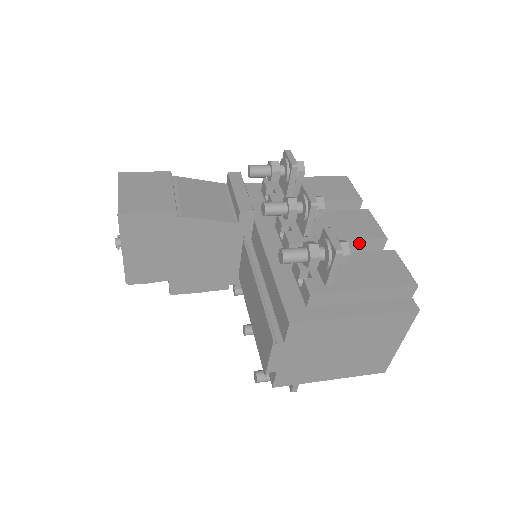
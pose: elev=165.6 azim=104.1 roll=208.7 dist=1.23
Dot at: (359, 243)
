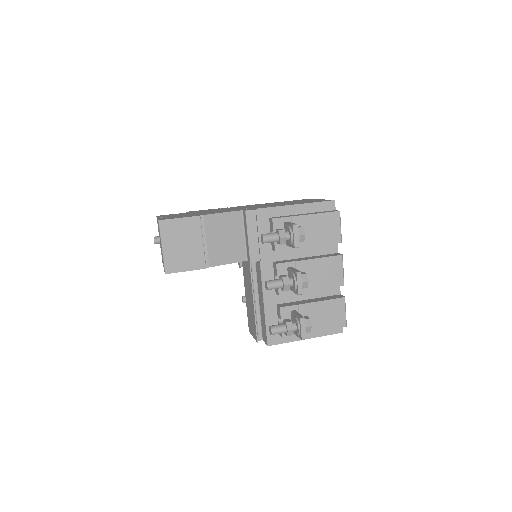
Dot at: (325, 287)
